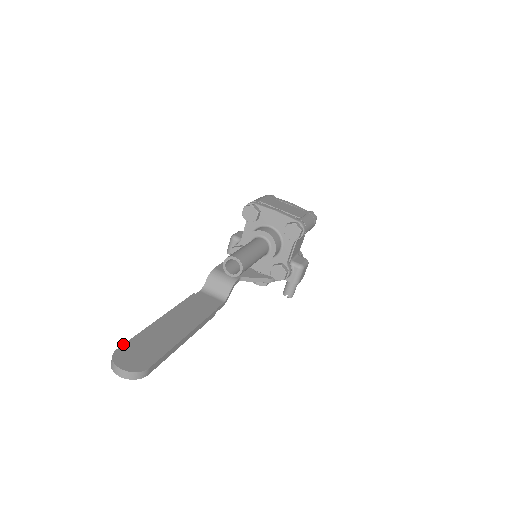
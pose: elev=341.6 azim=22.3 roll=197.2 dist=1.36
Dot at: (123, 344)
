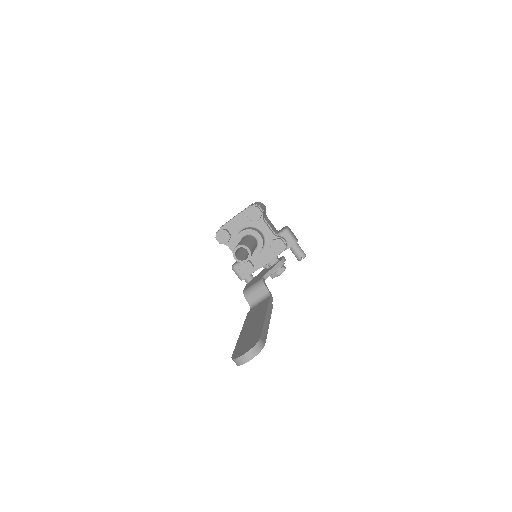
Dot at: (233, 353)
